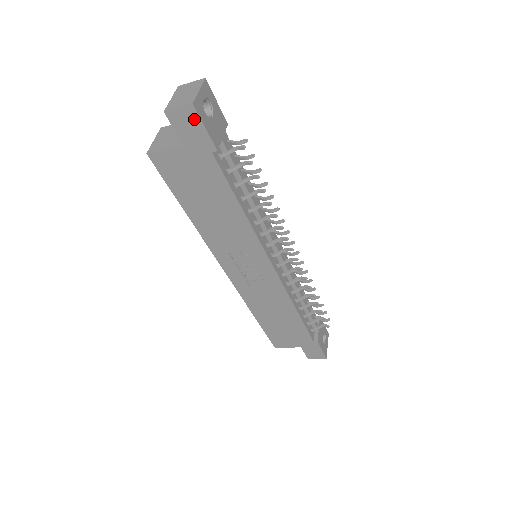
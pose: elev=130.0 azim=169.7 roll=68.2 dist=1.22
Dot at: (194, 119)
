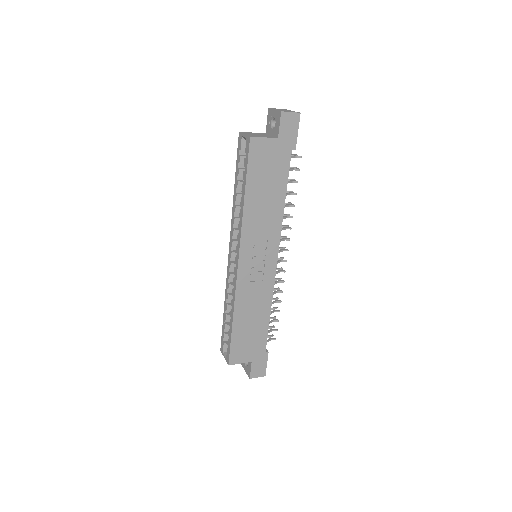
Dot at: (295, 123)
